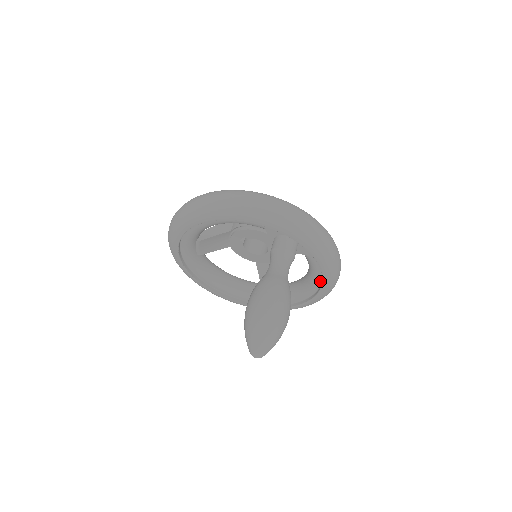
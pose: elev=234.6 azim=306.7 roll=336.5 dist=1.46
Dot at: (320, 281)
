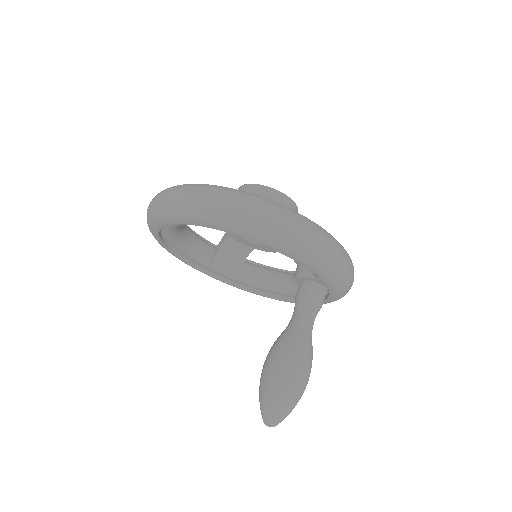
Dot at: (288, 296)
